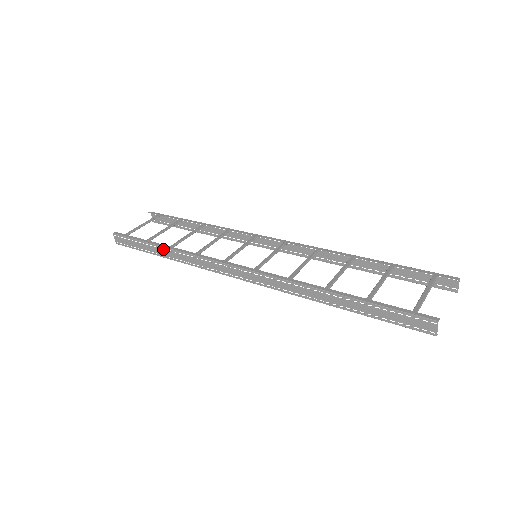
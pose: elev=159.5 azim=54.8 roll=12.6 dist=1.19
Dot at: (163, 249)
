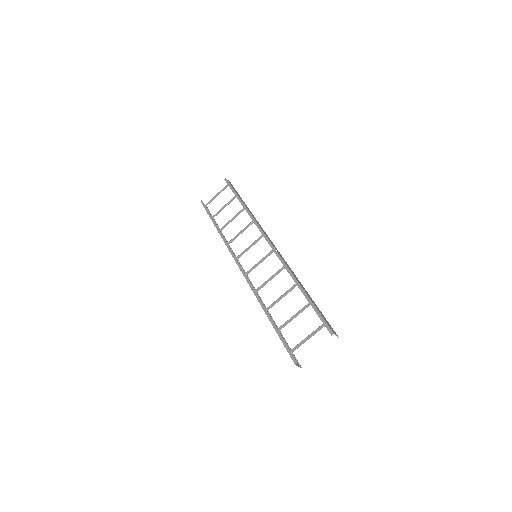
Dot at: (217, 229)
